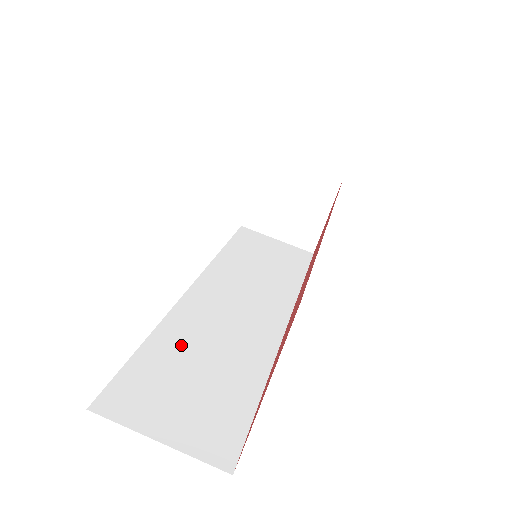
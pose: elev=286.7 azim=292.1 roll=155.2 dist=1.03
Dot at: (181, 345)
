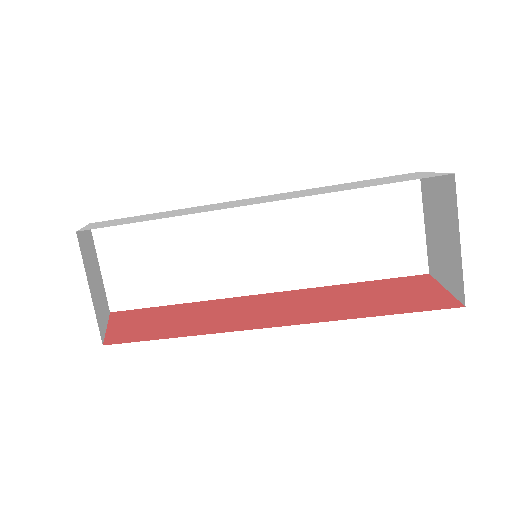
Dot at: (172, 236)
